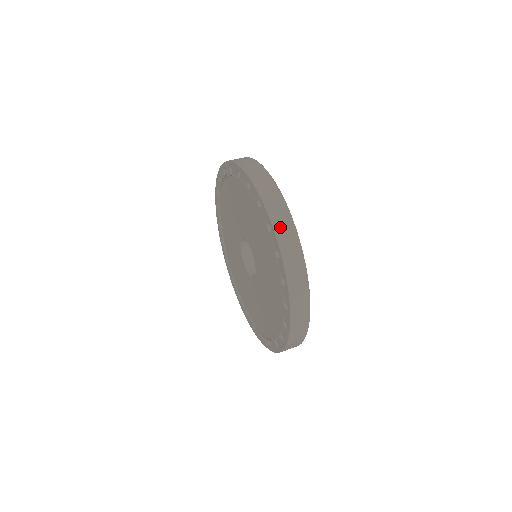
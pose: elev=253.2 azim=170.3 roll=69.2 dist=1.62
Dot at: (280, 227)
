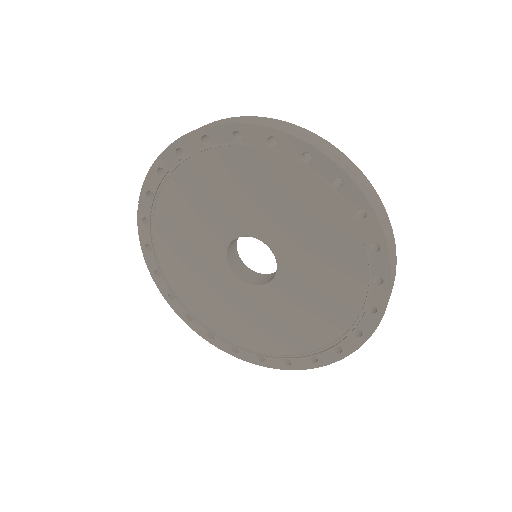
Dot at: (246, 121)
